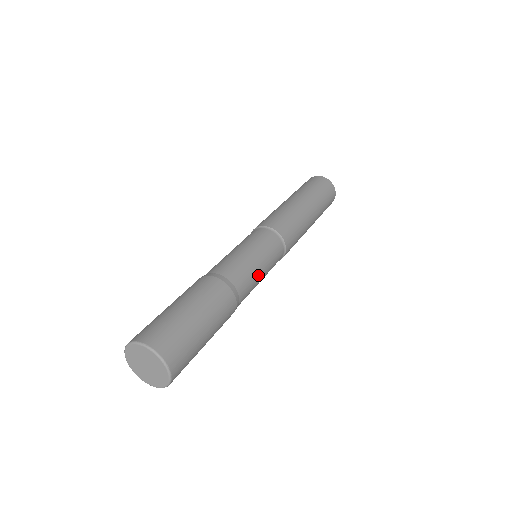
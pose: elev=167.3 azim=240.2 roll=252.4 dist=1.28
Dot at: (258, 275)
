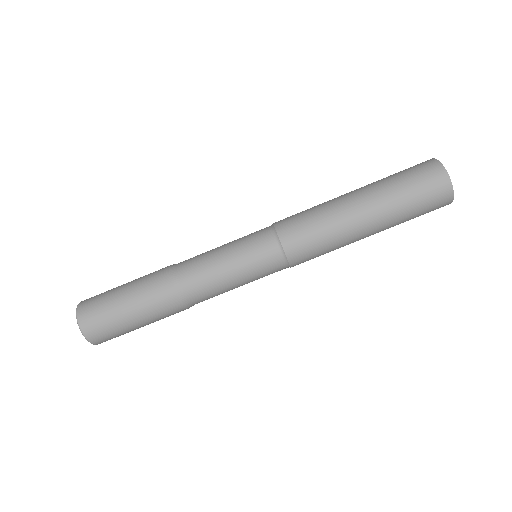
Dot at: (229, 289)
